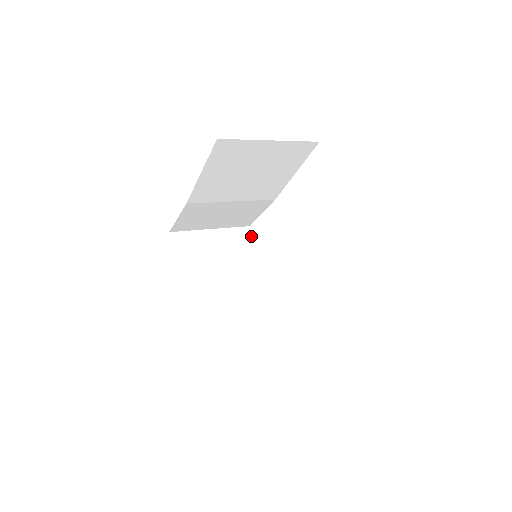
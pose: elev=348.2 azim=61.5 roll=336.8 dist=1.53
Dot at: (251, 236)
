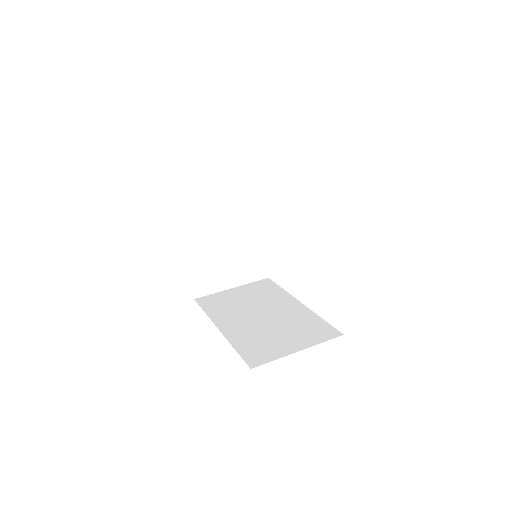
Dot at: (259, 177)
